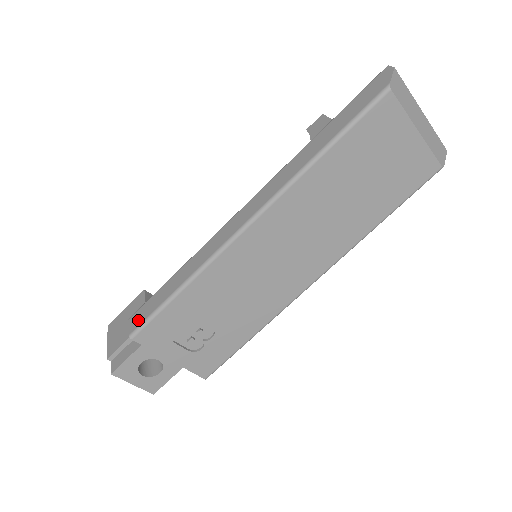
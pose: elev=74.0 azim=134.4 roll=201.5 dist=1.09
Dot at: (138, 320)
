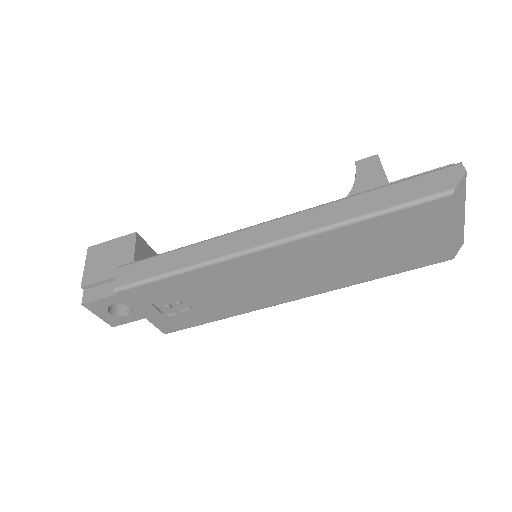
Dot at: (127, 277)
